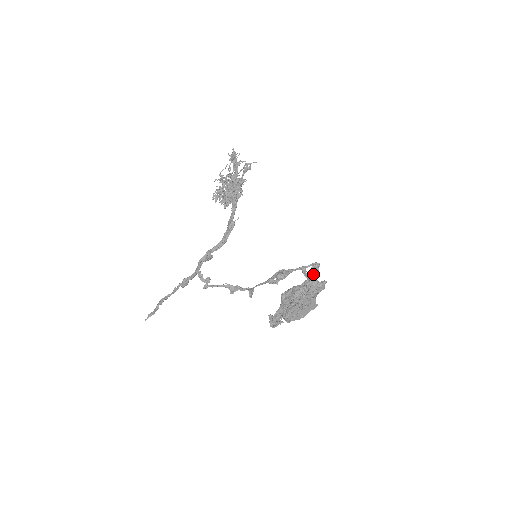
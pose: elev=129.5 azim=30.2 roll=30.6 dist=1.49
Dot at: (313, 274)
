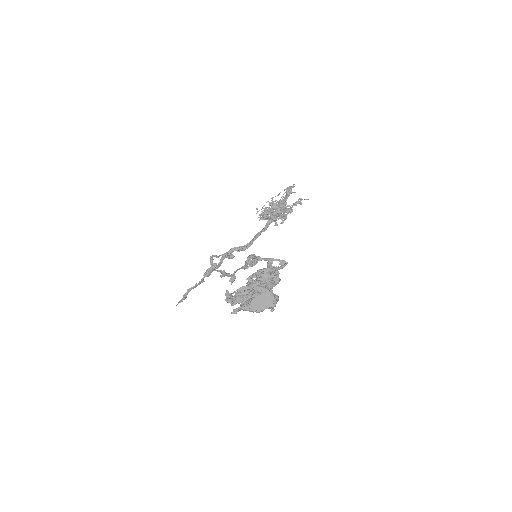
Dot at: (276, 268)
